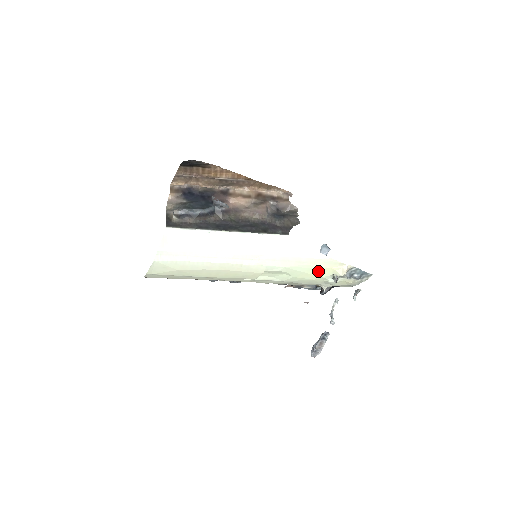
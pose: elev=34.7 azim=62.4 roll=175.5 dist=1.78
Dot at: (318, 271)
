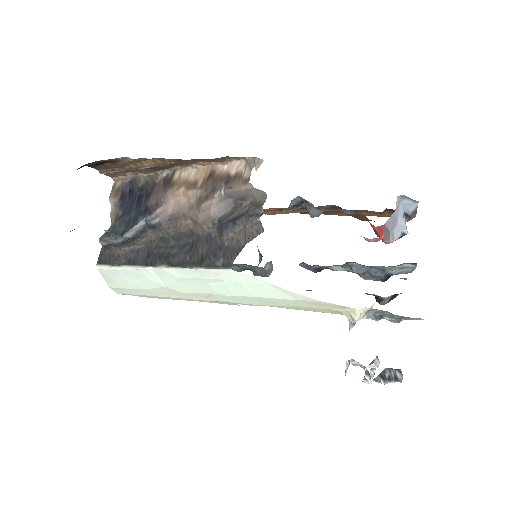
Dot at: (314, 309)
